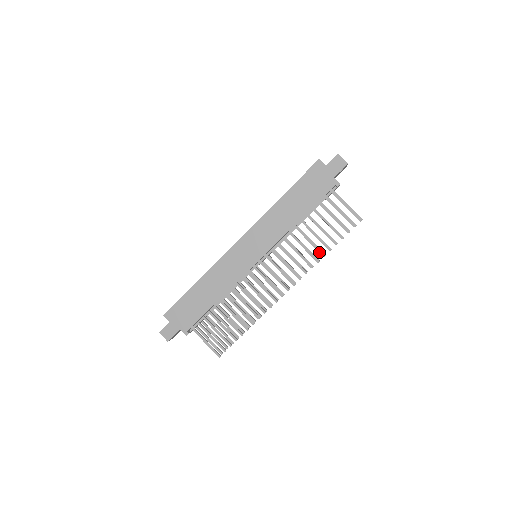
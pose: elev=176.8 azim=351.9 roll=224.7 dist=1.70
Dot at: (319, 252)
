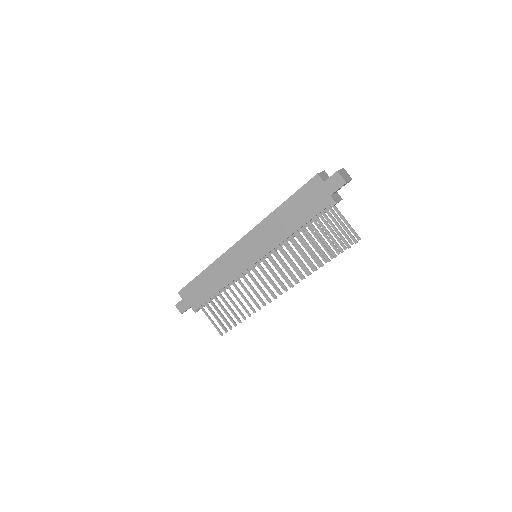
Dot at: occluded
